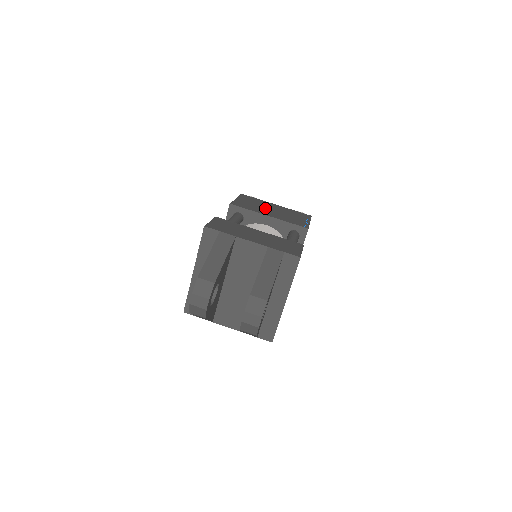
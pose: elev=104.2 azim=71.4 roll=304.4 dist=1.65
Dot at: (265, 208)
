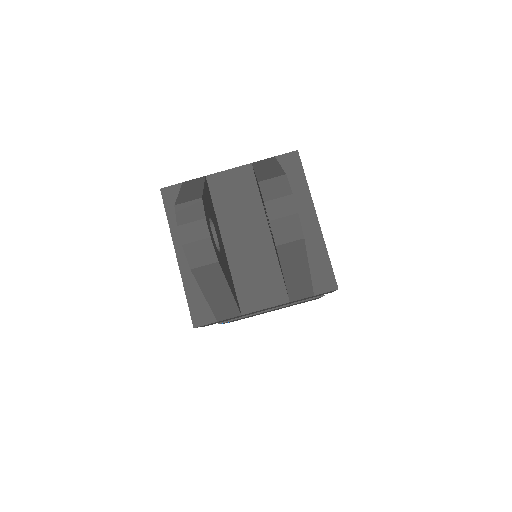
Dot at: occluded
